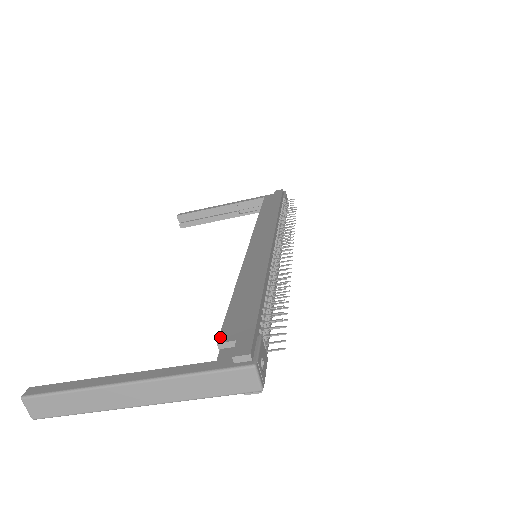
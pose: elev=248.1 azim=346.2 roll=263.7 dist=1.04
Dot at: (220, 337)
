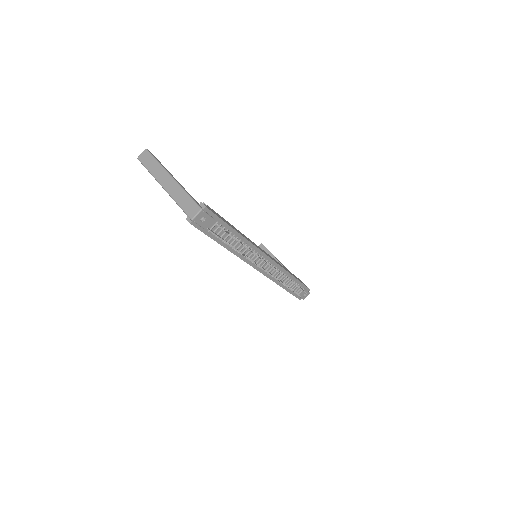
Dot at: (207, 205)
